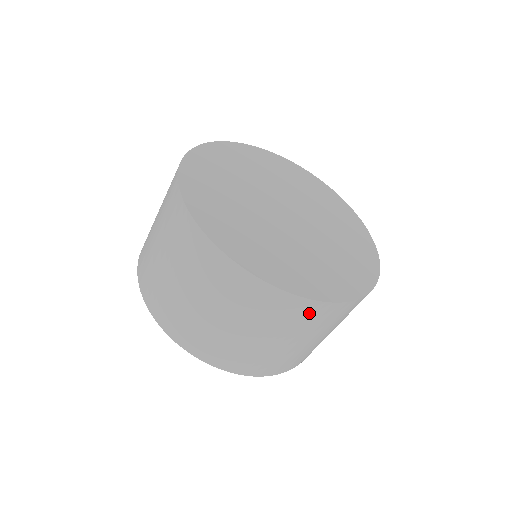
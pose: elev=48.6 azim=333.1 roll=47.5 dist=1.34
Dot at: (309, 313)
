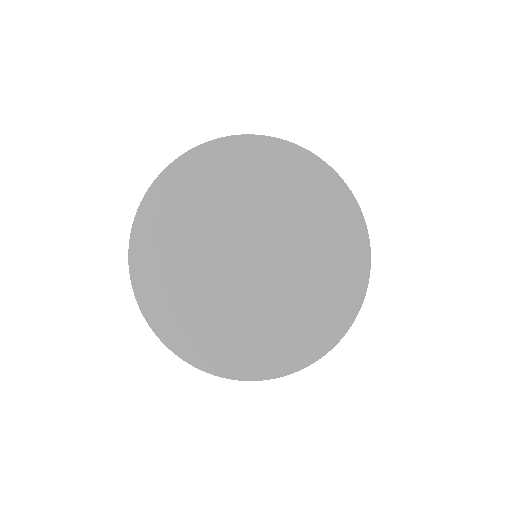
Dot at: occluded
